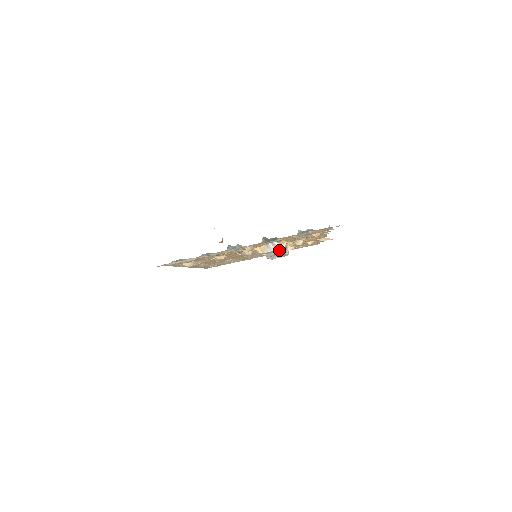
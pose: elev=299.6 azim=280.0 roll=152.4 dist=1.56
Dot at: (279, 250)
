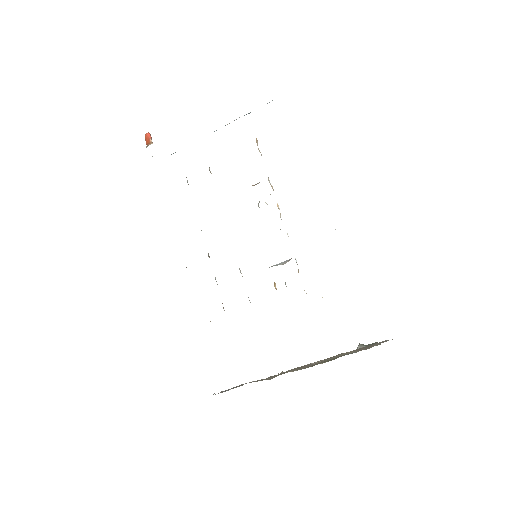
Dot at: occluded
